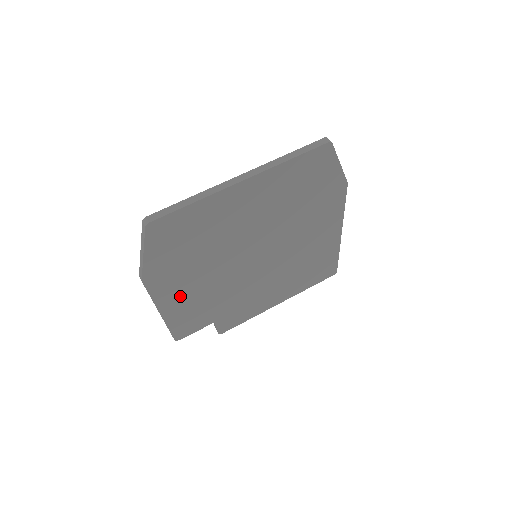
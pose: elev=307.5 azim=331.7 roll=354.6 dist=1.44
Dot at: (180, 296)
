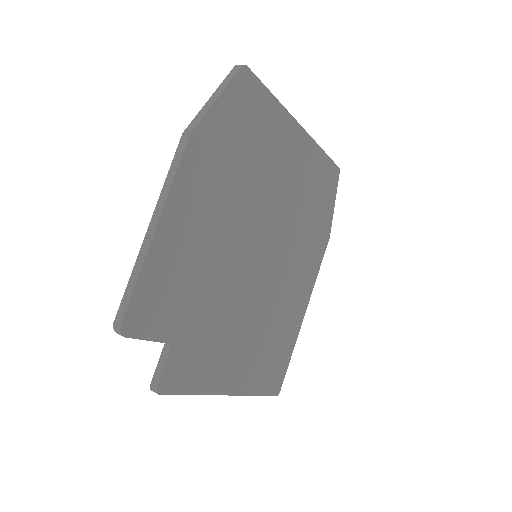
Dot at: (189, 222)
